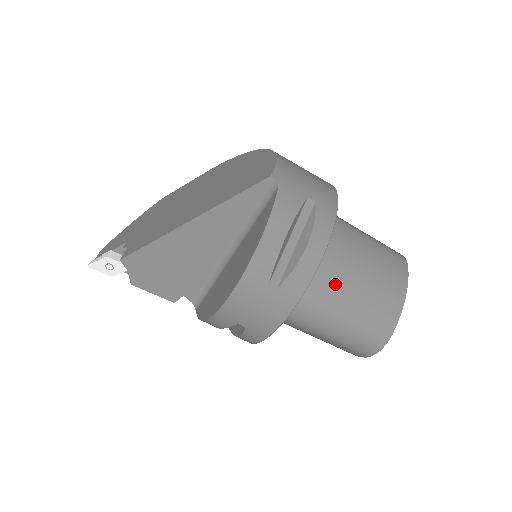
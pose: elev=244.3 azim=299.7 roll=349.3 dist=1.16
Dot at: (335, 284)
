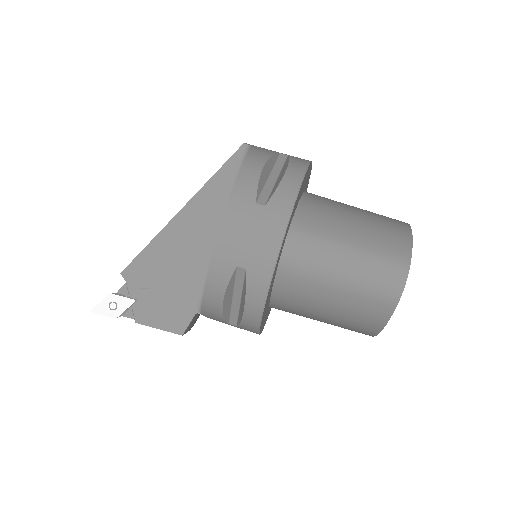
Dot at: (330, 222)
